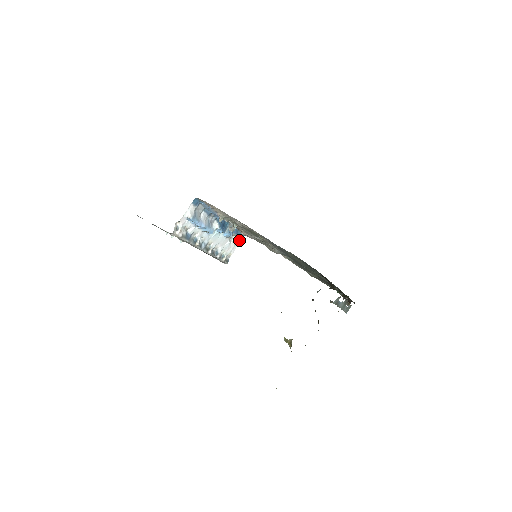
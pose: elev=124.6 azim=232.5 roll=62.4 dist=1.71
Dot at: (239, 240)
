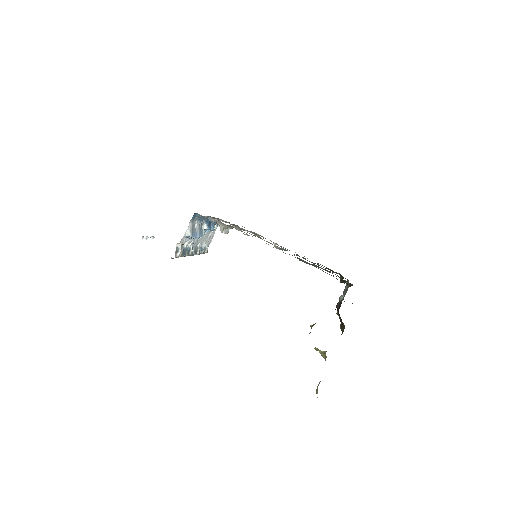
Dot at: occluded
